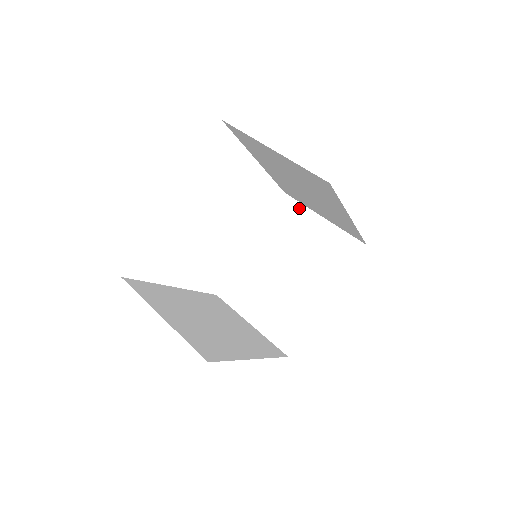
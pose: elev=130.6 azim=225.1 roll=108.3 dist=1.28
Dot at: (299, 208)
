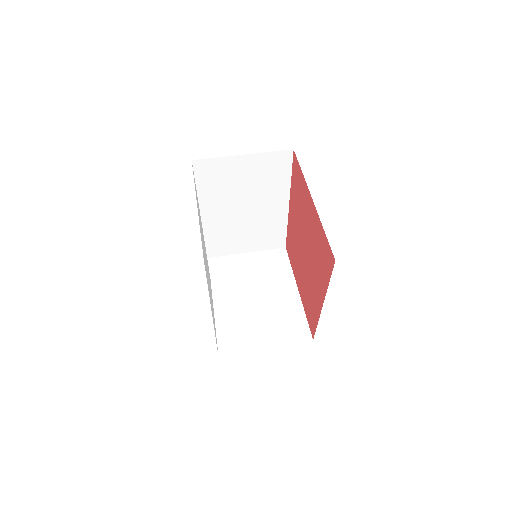
Dot at: (223, 259)
